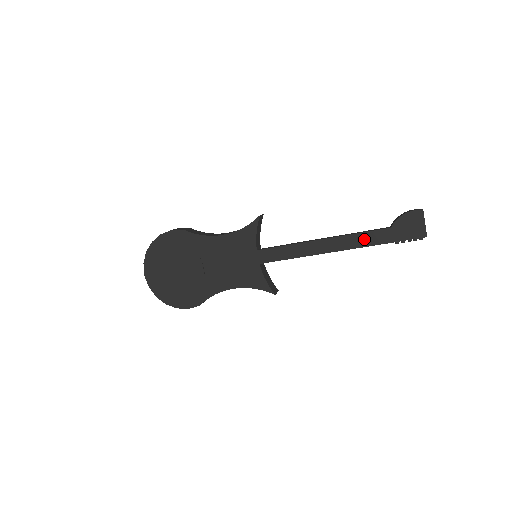
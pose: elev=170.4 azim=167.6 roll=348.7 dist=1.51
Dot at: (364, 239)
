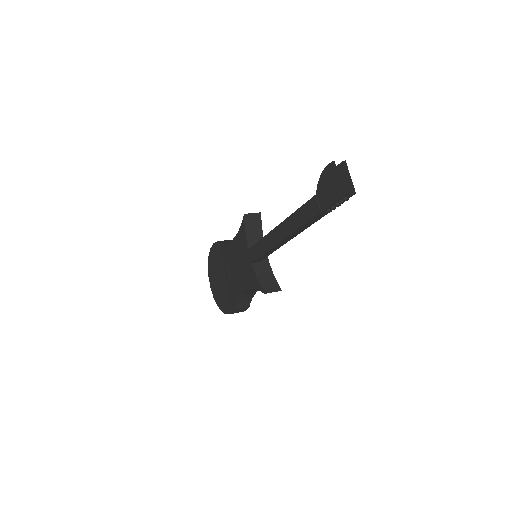
Dot at: (301, 215)
